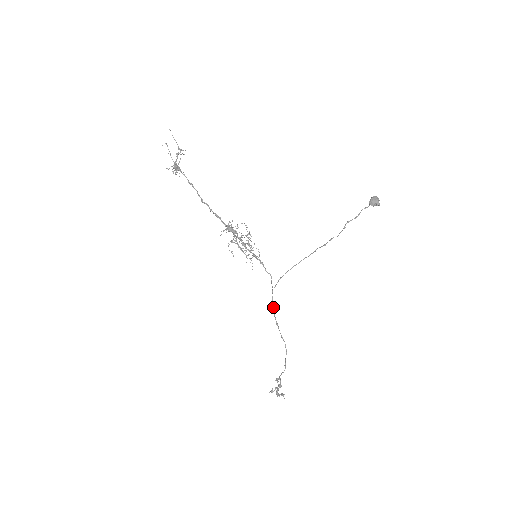
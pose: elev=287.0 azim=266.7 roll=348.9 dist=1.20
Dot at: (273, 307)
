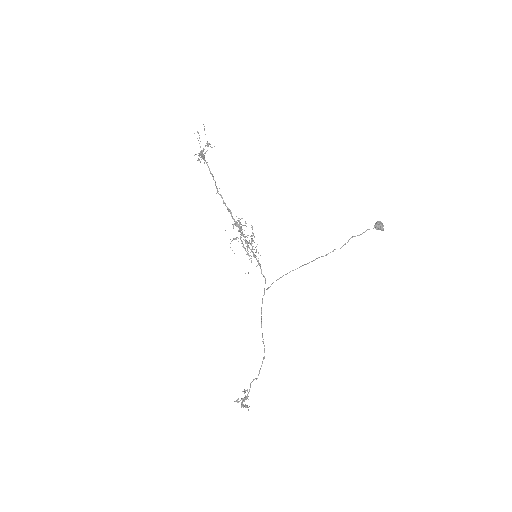
Dot at: (261, 308)
